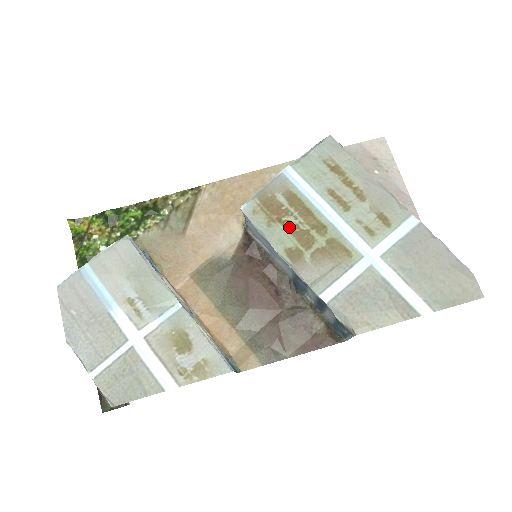
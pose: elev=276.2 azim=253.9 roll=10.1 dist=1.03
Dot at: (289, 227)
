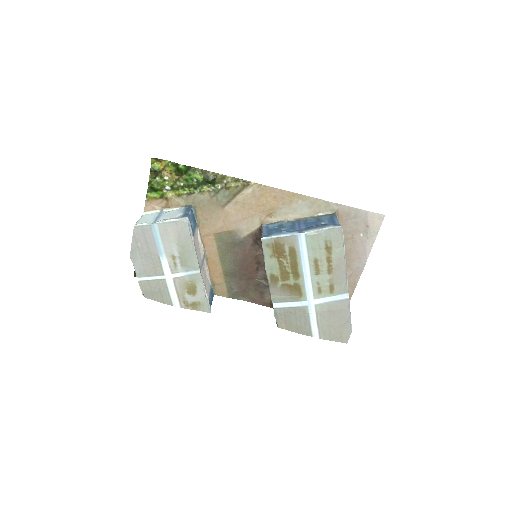
Dot at: (281, 265)
